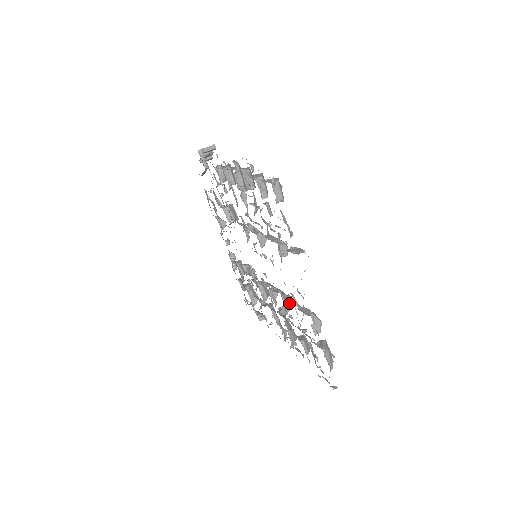
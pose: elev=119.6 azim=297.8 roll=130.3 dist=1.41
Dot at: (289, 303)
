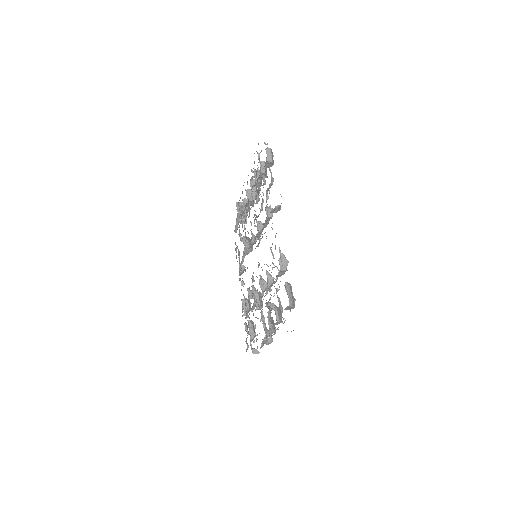
Dot at: (272, 281)
